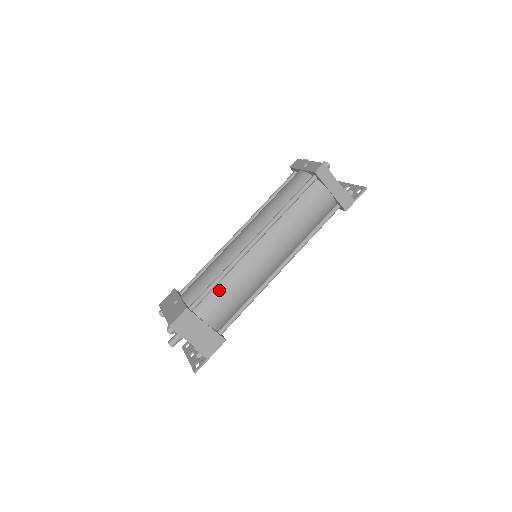
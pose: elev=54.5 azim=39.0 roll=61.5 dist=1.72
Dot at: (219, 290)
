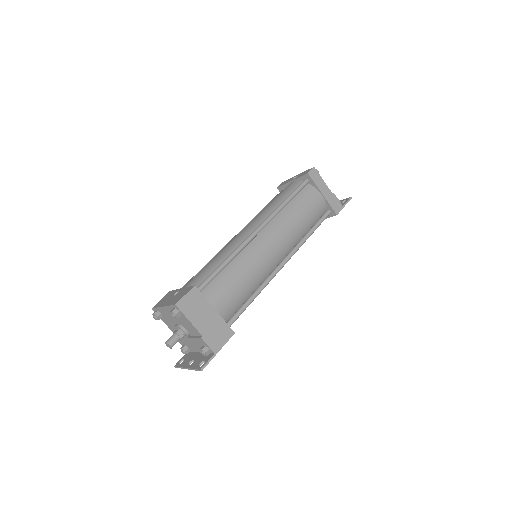
Dot at: (226, 274)
